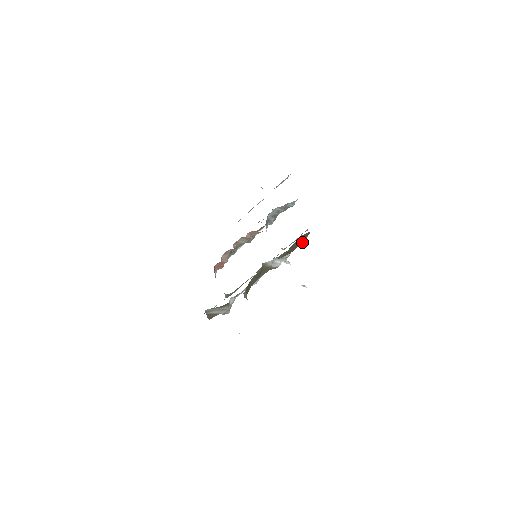
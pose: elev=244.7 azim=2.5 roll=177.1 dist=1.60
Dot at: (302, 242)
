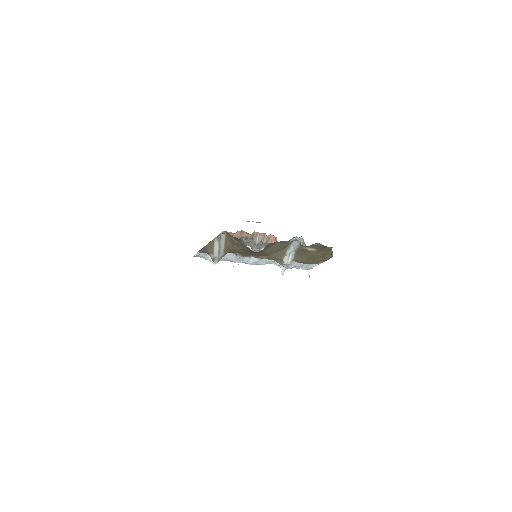
Dot at: (315, 263)
